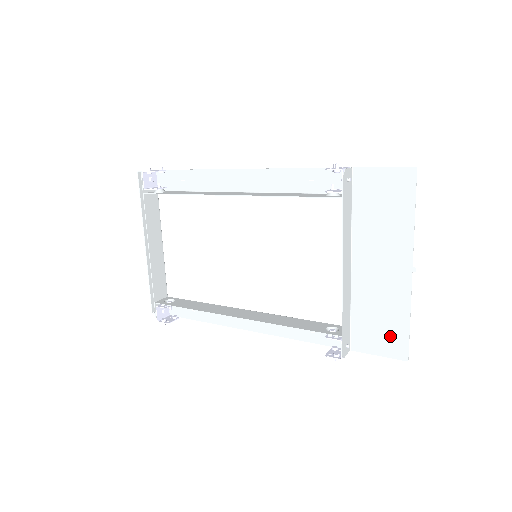
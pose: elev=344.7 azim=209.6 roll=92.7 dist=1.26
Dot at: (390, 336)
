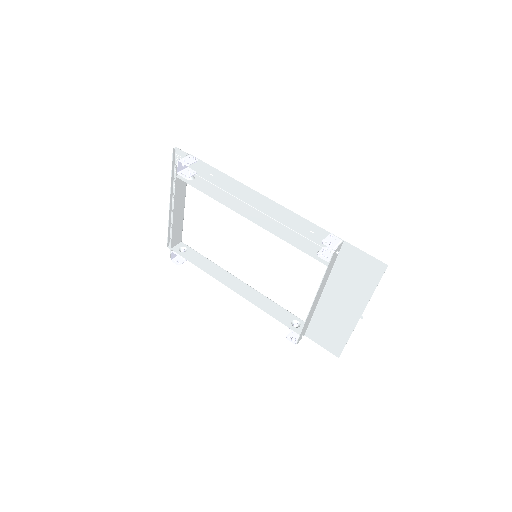
Dot at: (333, 341)
